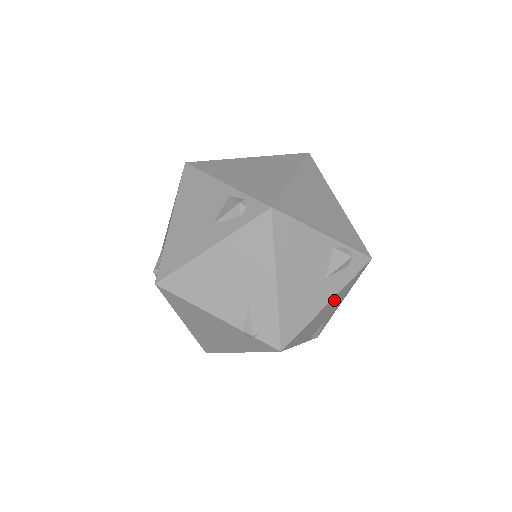
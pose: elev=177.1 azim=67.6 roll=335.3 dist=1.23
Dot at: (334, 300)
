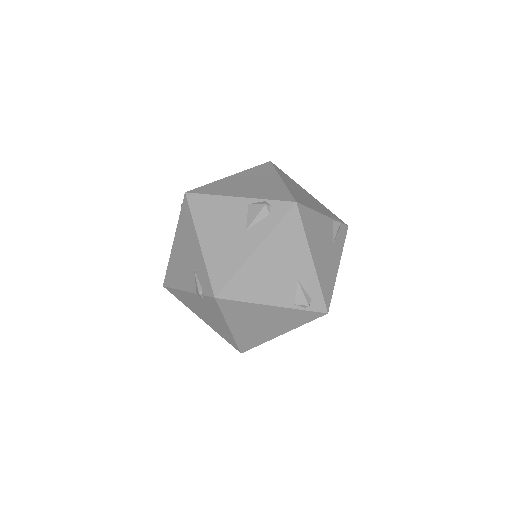
Dot at: (272, 250)
